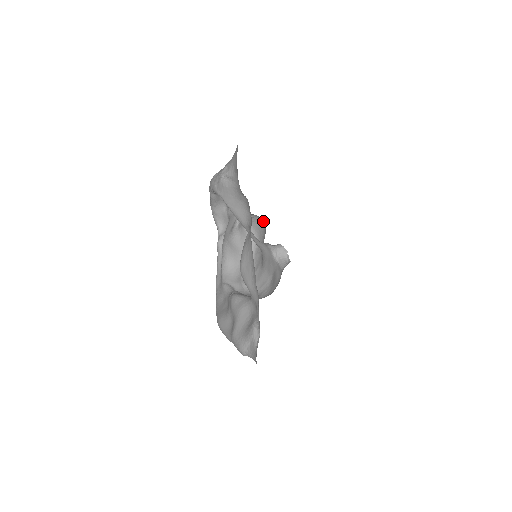
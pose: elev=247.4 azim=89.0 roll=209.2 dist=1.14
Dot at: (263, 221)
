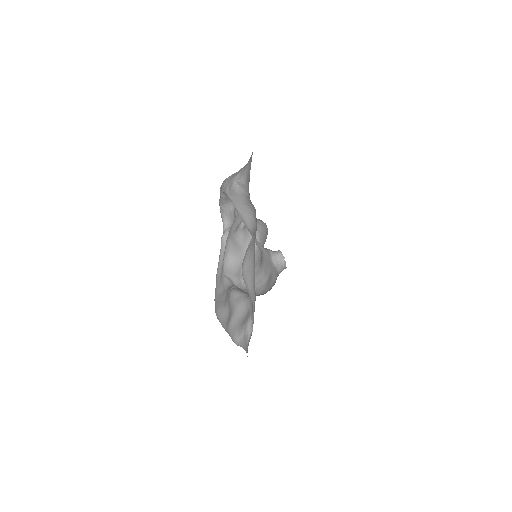
Dot at: (266, 226)
